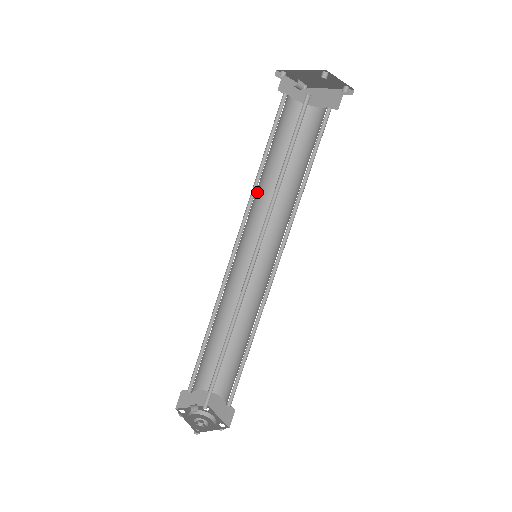
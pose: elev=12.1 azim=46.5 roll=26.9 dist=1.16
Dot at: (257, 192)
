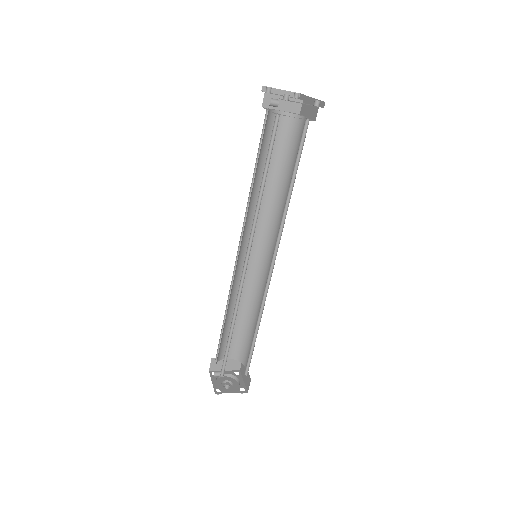
Dot at: (255, 200)
